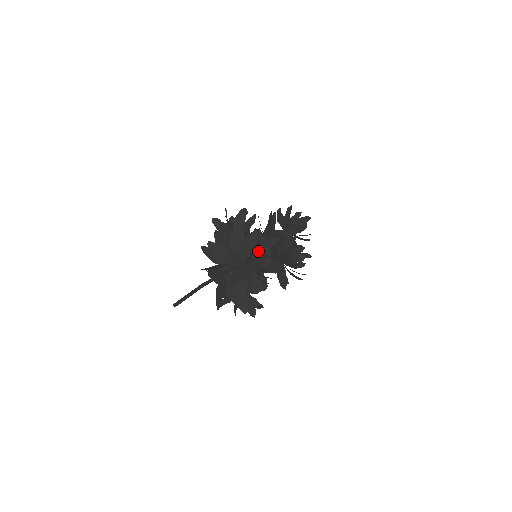
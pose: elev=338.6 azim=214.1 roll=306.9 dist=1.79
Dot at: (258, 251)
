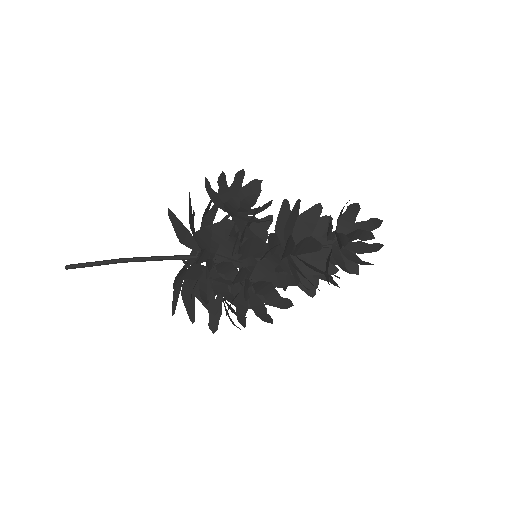
Dot at: occluded
